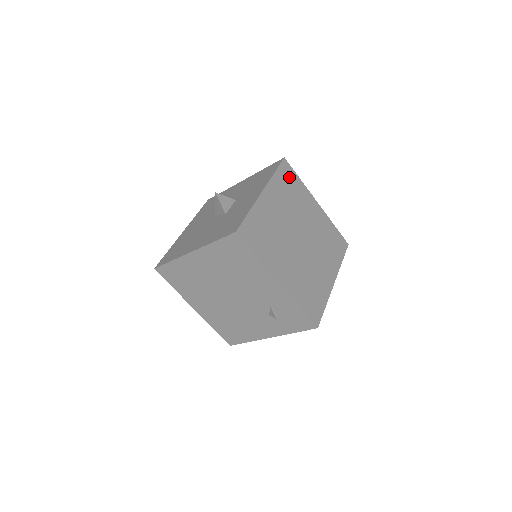
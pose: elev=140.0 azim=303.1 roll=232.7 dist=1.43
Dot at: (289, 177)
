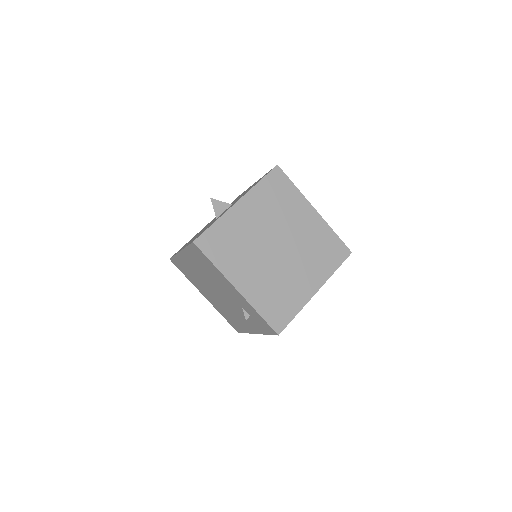
Dot at: (279, 185)
